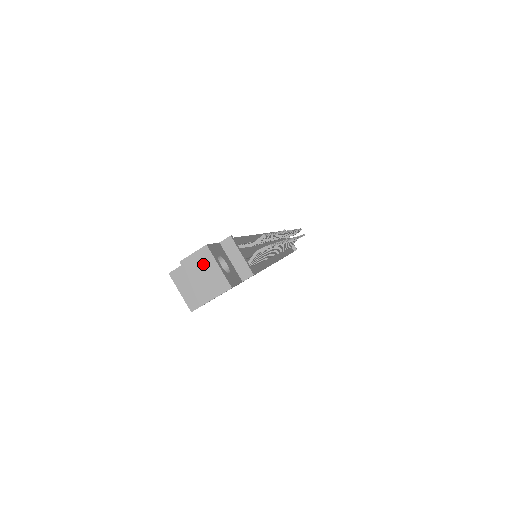
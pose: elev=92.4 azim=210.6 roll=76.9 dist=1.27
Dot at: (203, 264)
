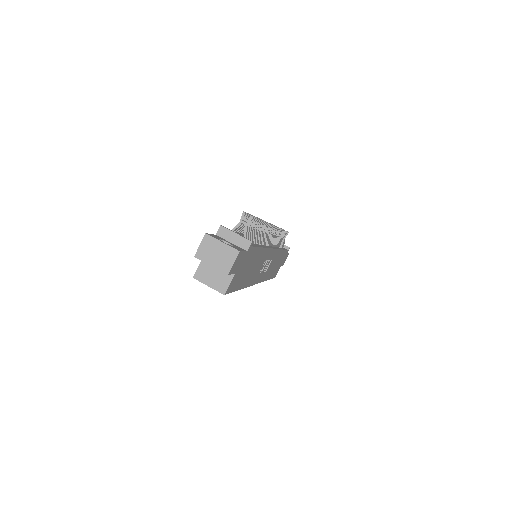
Dot at: (211, 248)
